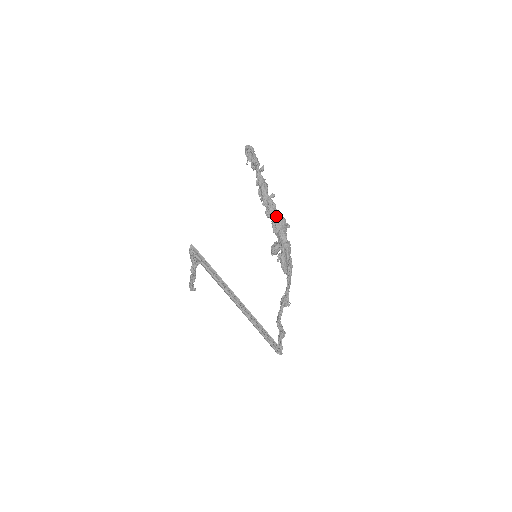
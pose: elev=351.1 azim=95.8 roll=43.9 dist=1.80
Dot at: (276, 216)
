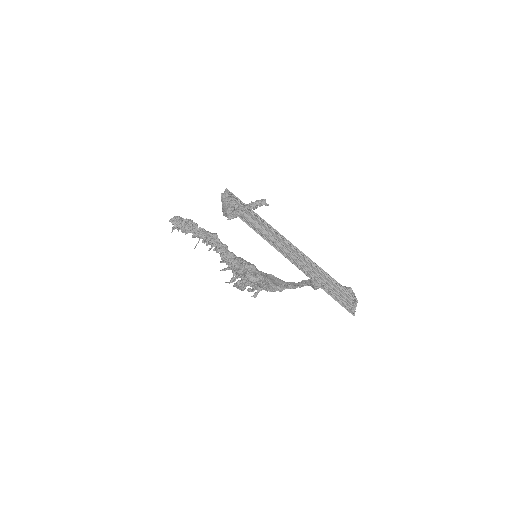
Dot at: occluded
